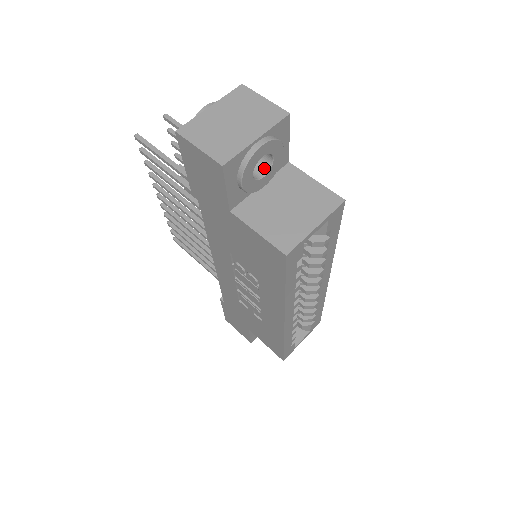
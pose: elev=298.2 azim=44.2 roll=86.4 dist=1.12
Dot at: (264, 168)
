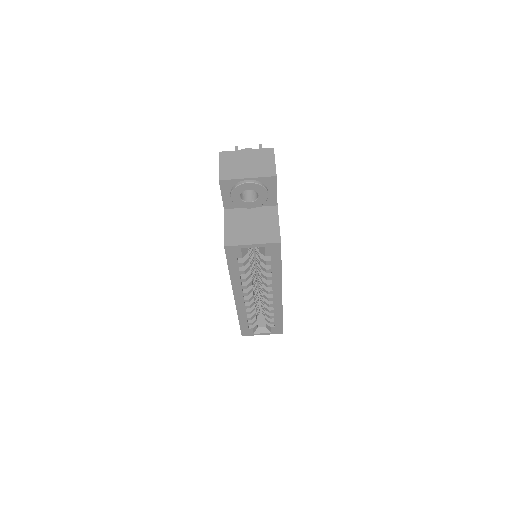
Dot at: (254, 198)
